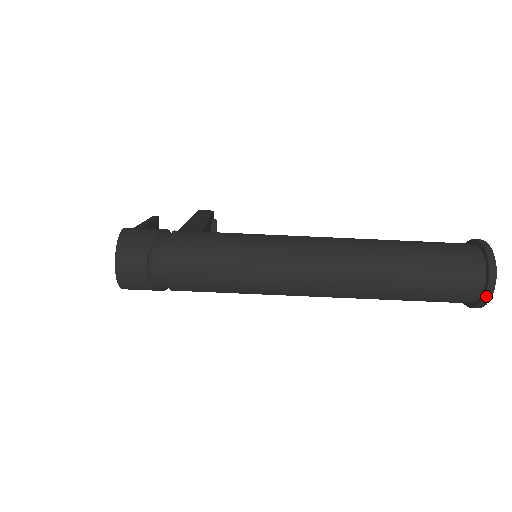
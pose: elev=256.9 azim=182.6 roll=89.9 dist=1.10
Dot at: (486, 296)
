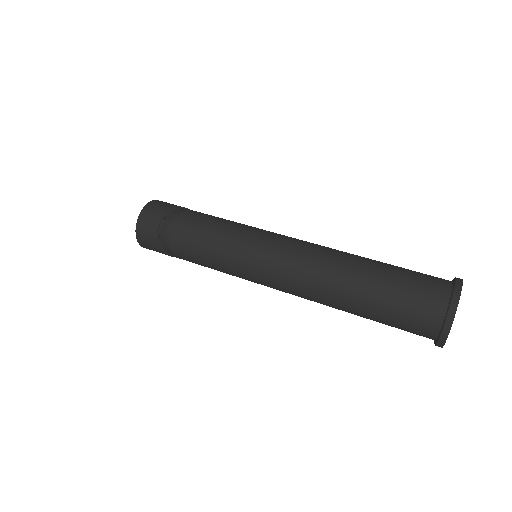
Dot at: (445, 325)
